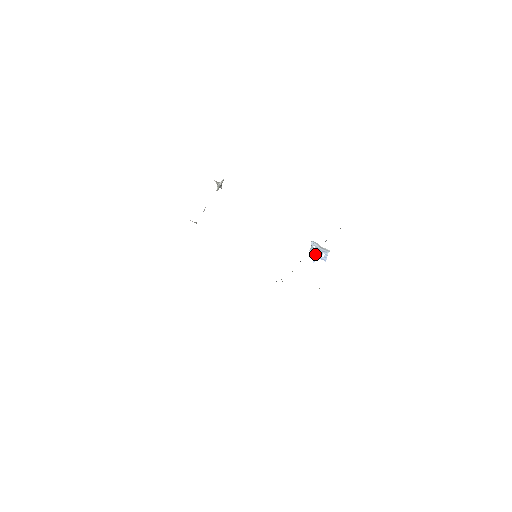
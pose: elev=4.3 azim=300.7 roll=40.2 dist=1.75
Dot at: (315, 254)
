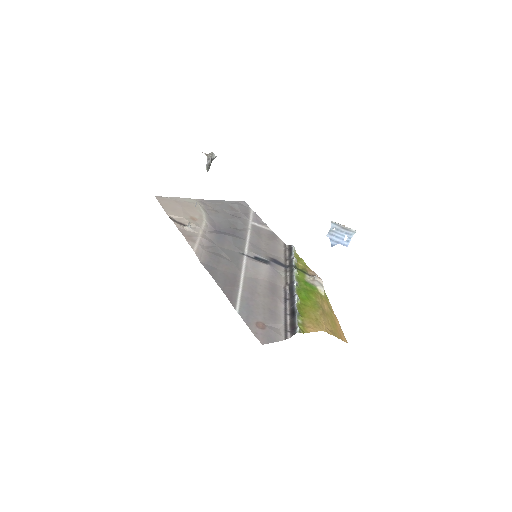
Dot at: (333, 240)
